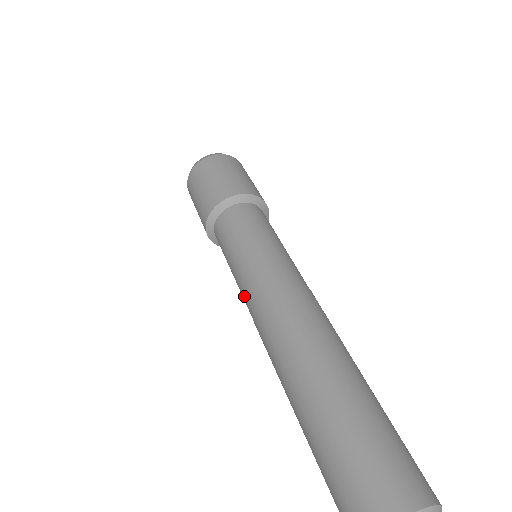
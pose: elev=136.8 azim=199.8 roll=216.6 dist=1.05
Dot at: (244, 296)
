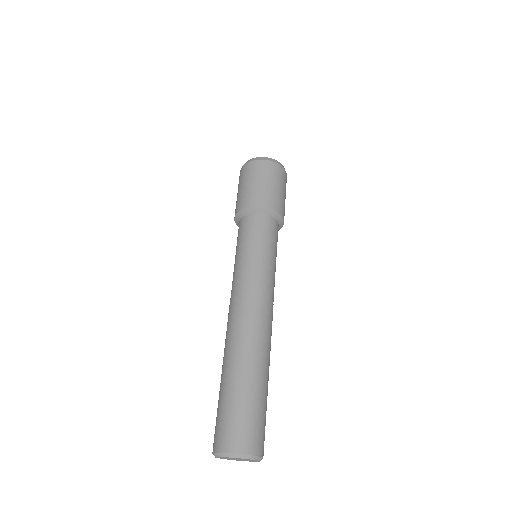
Dot at: occluded
